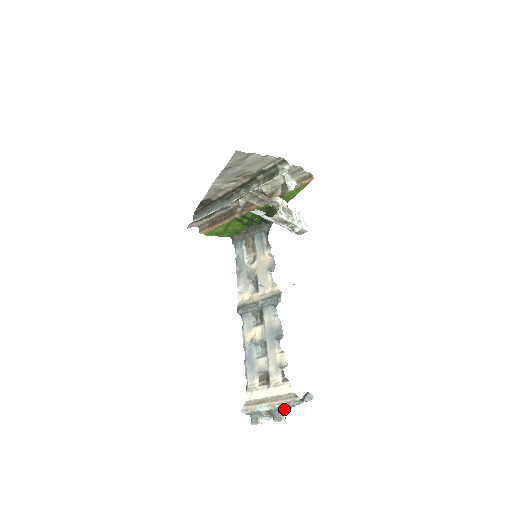
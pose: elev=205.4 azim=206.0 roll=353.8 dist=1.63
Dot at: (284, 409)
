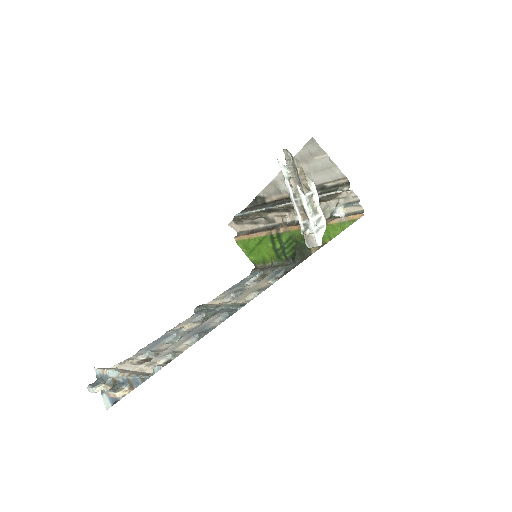
Dot at: (129, 386)
